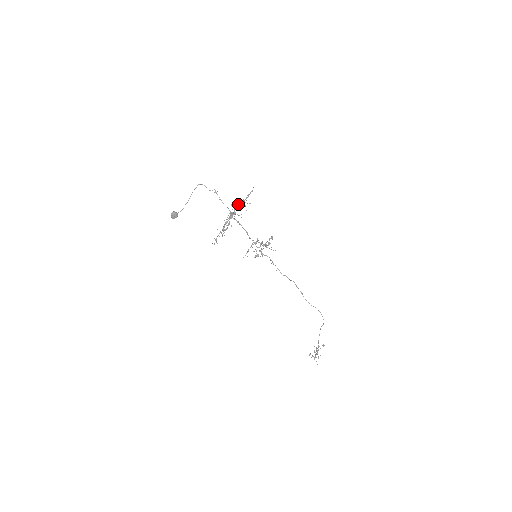
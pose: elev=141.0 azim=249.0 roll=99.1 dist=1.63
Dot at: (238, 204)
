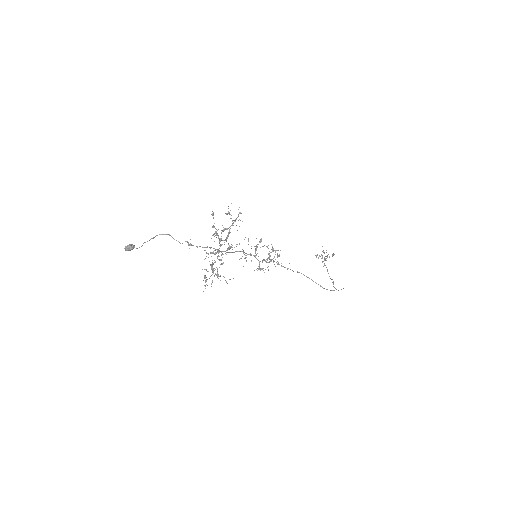
Dot at: (227, 250)
